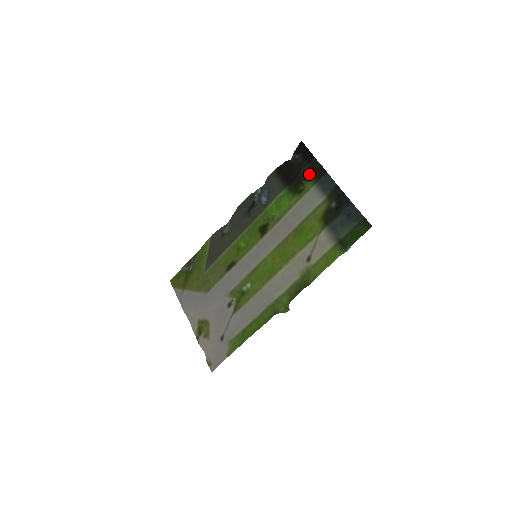
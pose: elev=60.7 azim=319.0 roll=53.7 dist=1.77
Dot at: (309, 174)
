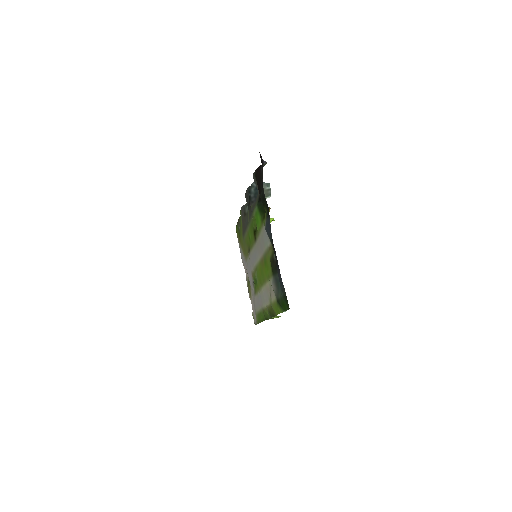
Dot at: (264, 204)
